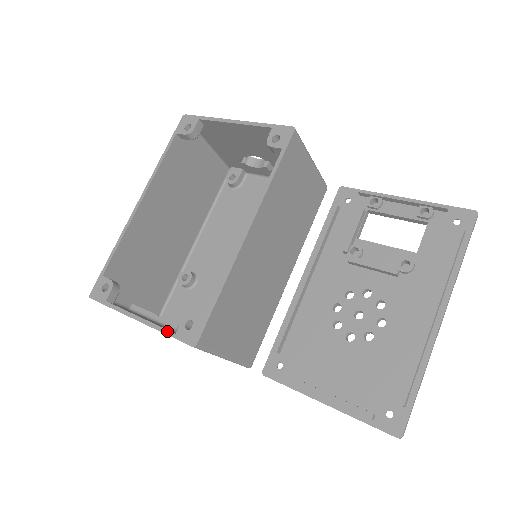
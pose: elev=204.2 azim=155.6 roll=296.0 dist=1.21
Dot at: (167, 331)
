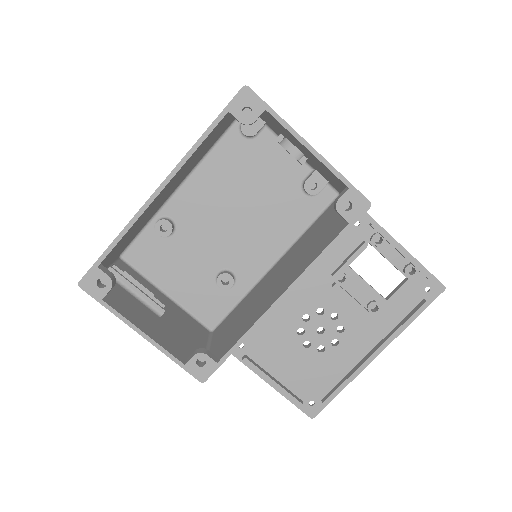
Dot at: (176, 359)
